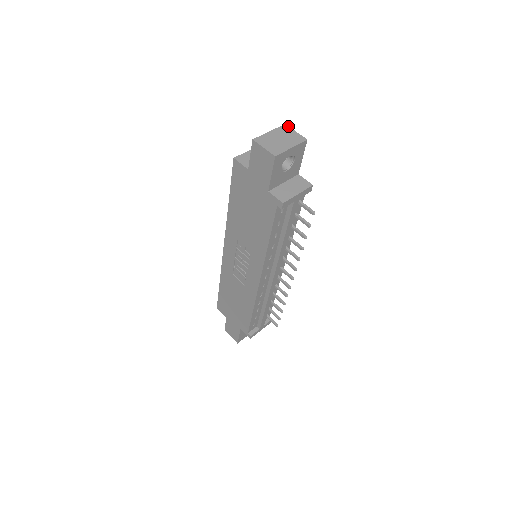
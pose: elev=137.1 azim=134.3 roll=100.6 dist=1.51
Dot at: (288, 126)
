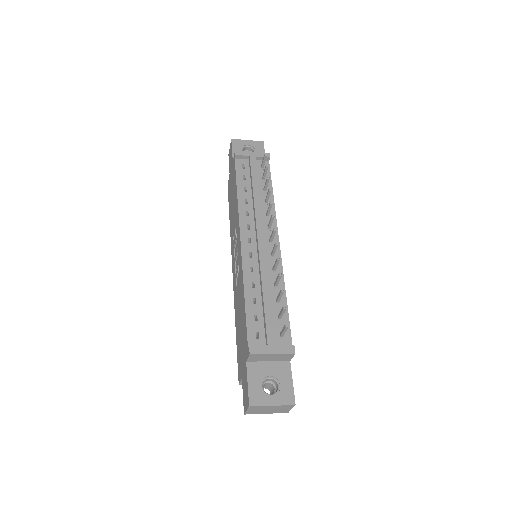
Dot at: occluded
